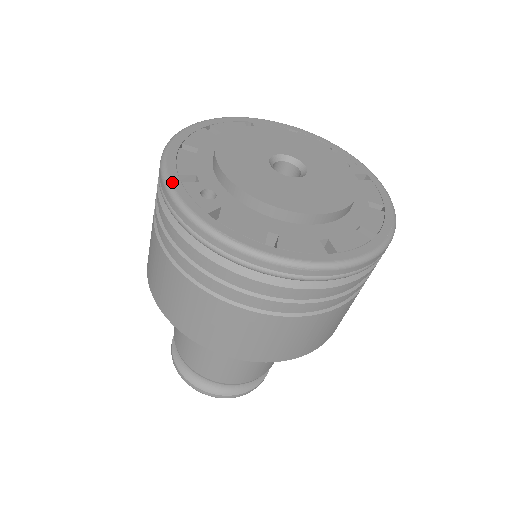
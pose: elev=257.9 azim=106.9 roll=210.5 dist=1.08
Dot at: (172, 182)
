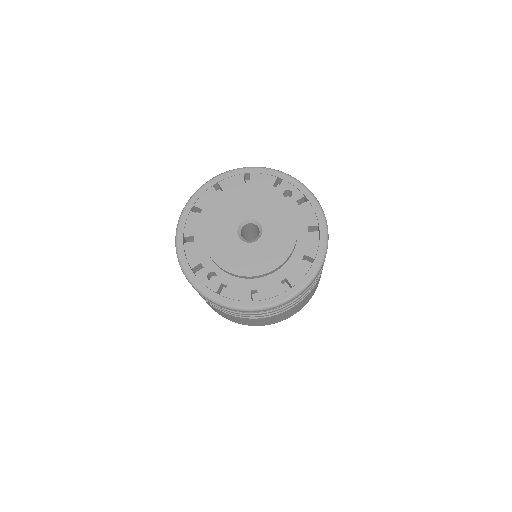
Dot at: (190, 277)
